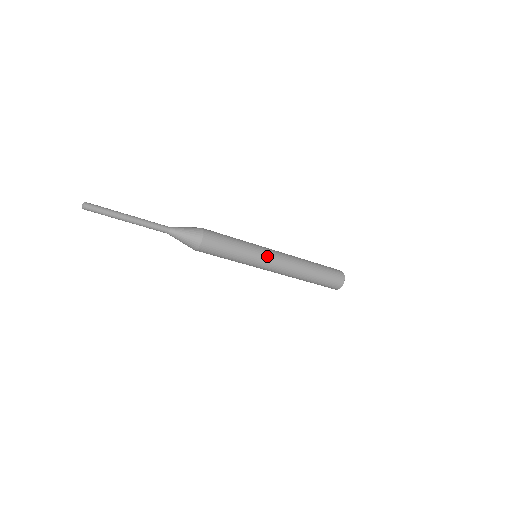
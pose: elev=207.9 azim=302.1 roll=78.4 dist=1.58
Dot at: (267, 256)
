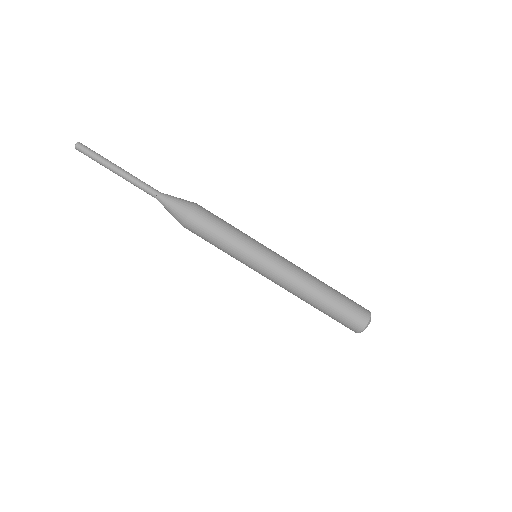
Dot at: (265, 258)
